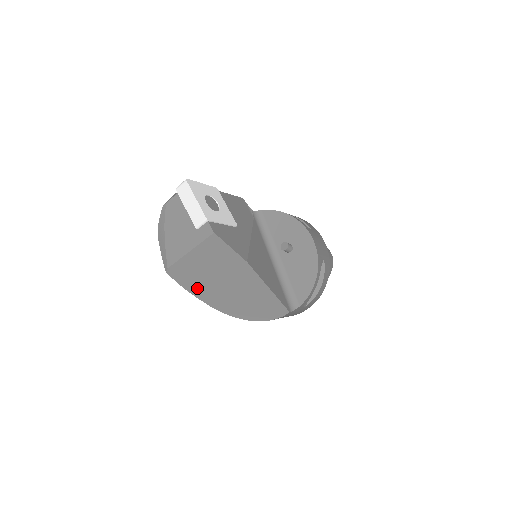
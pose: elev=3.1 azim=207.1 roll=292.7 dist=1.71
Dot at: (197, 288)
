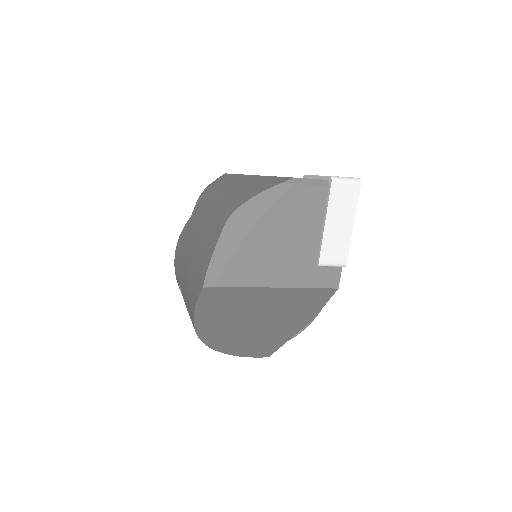
Dot at: (213, 314)
